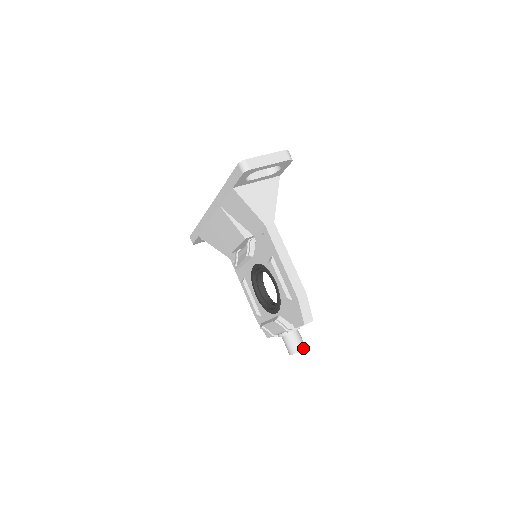
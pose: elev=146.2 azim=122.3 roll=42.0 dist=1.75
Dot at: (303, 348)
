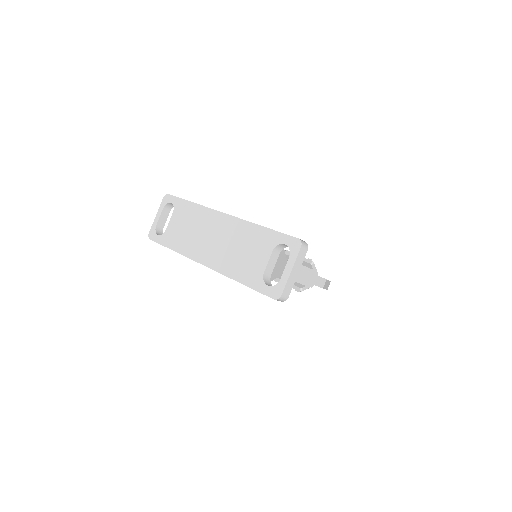
Dot at: occluded
